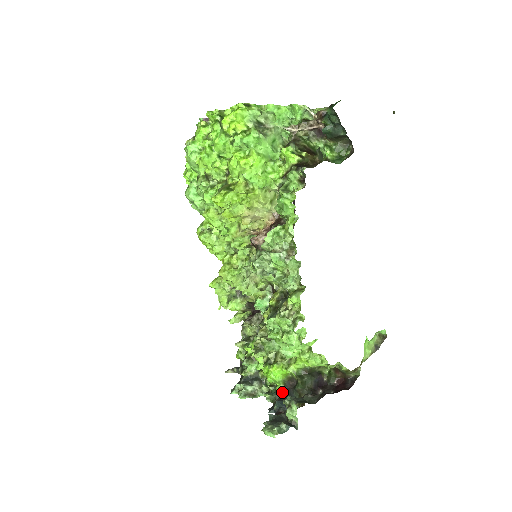
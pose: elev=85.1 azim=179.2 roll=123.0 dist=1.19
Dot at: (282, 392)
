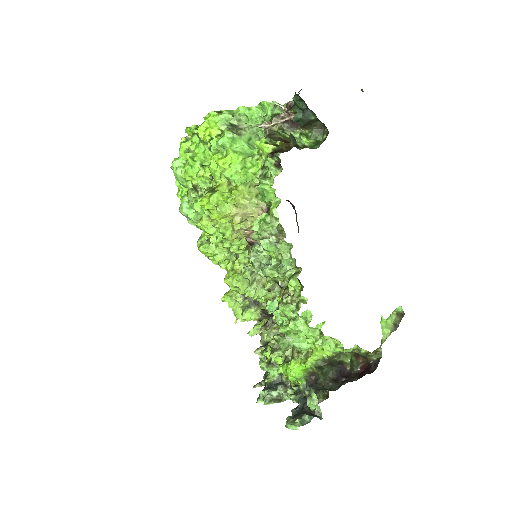
Dot at: occluded
